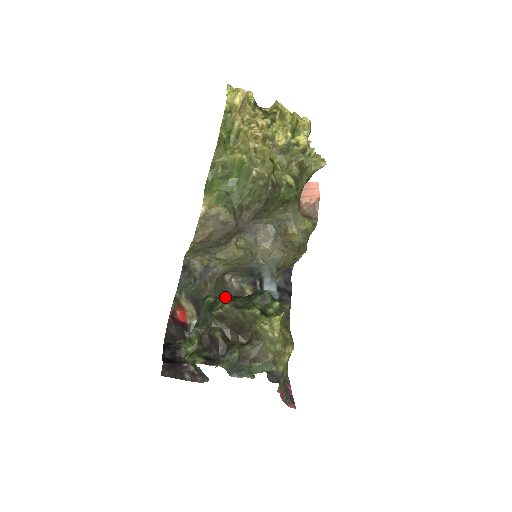
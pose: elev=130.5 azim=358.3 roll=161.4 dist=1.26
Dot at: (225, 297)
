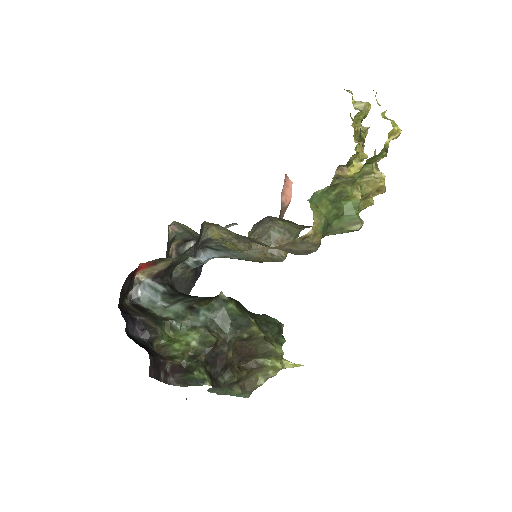
Dot at: (239, 306)
